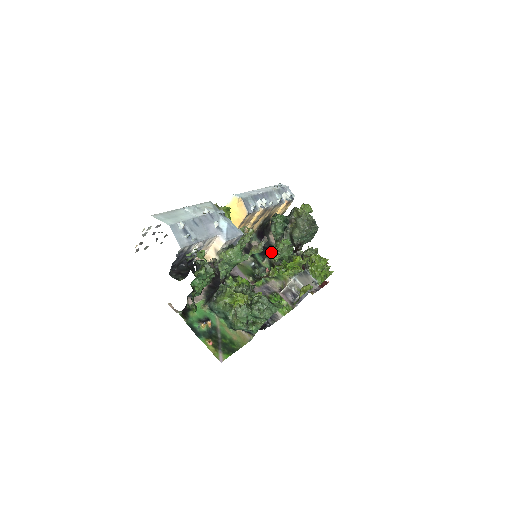
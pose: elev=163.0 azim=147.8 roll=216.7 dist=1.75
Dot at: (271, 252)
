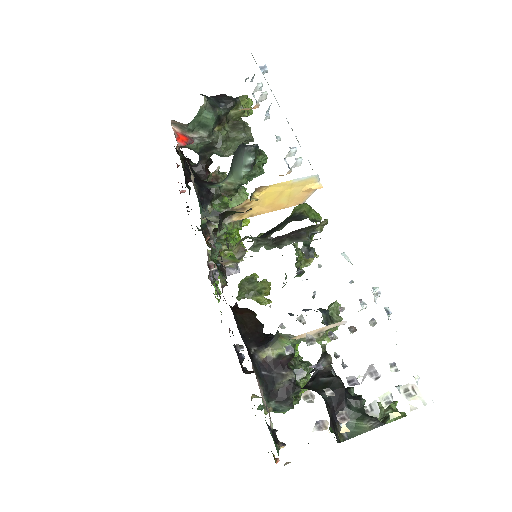
Dot at: occluded
